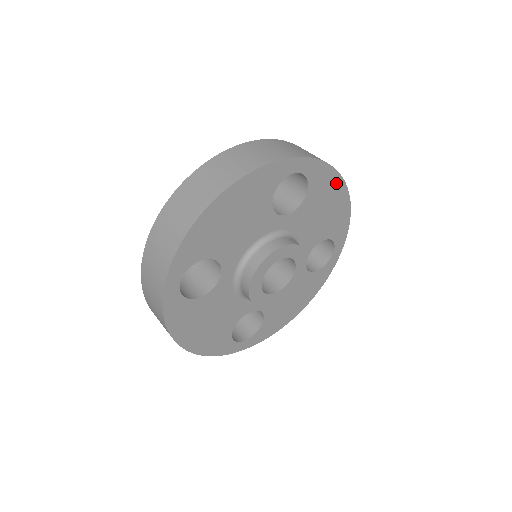
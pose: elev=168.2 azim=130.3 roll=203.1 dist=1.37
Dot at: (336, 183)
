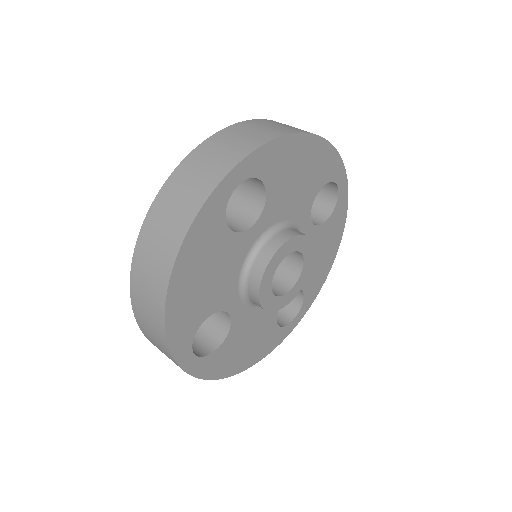
Dot at: (338, 236)
